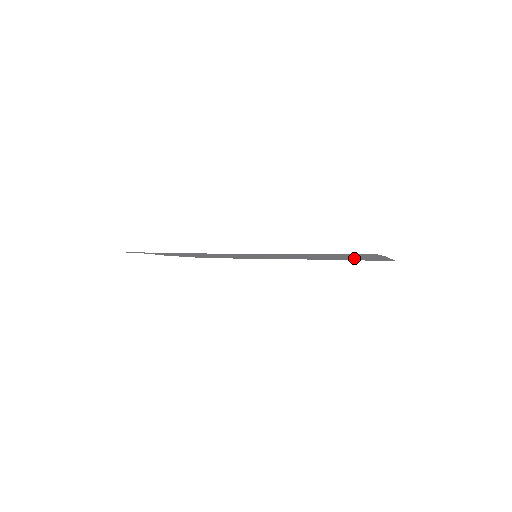
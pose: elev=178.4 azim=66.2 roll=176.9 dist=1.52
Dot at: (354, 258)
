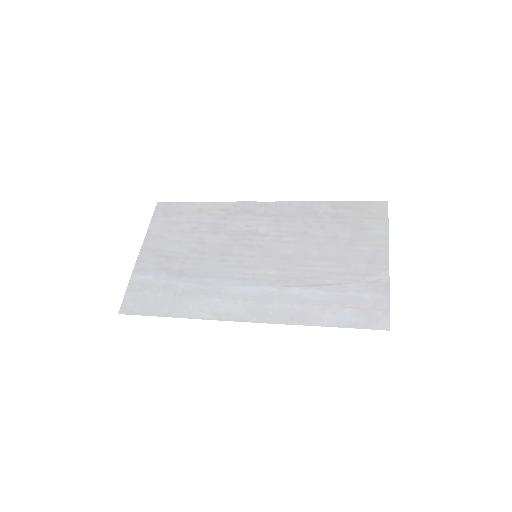
Dot at: (351, 233)
